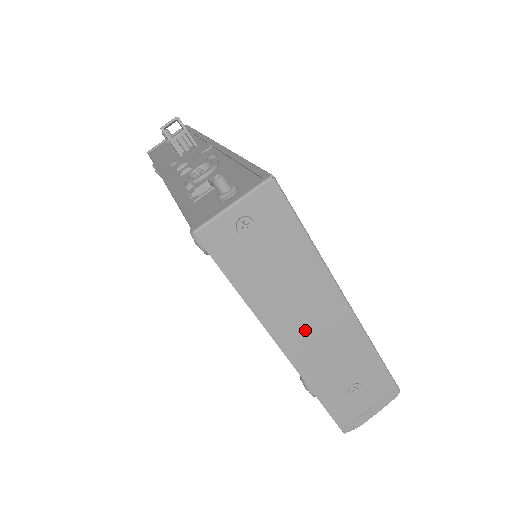
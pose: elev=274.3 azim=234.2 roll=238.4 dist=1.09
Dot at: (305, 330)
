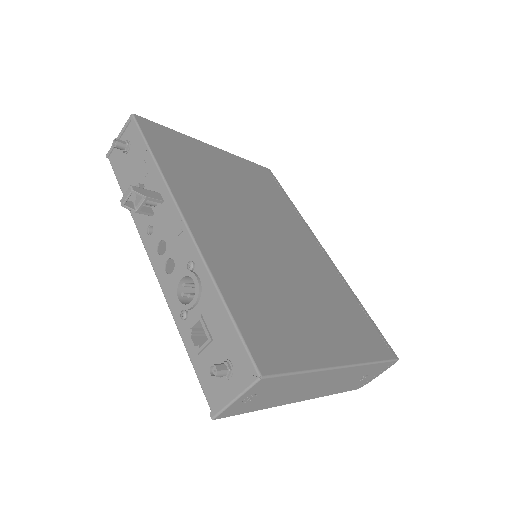
Dot at: (315, 389)
